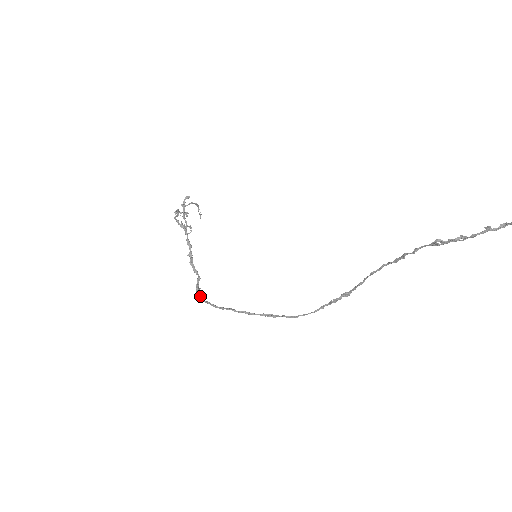
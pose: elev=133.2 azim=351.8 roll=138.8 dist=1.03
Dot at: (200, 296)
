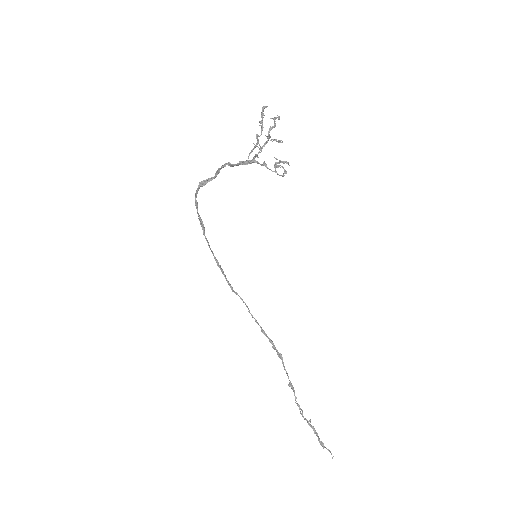
Dot at: occluded
